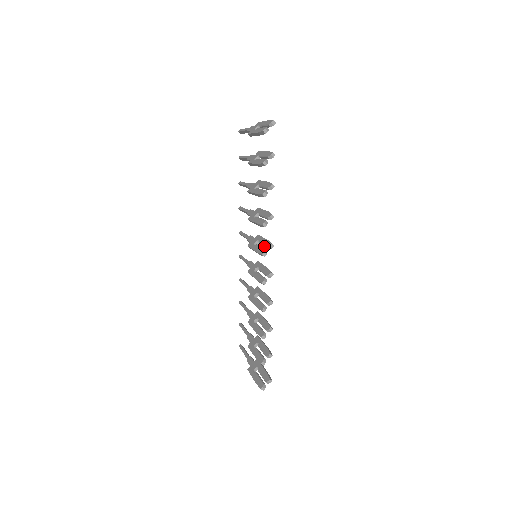
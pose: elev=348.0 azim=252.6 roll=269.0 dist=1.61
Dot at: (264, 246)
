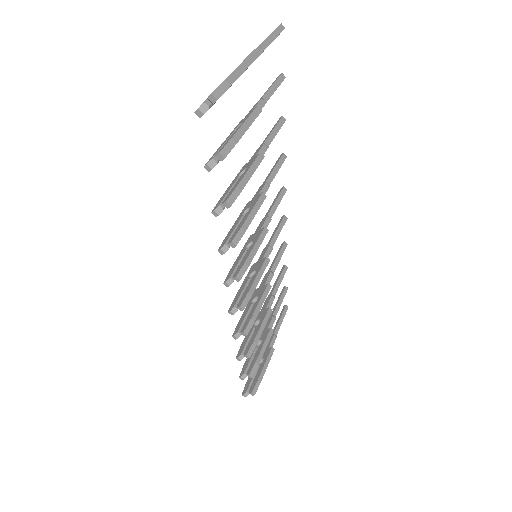
Dot at: (238, 267)
